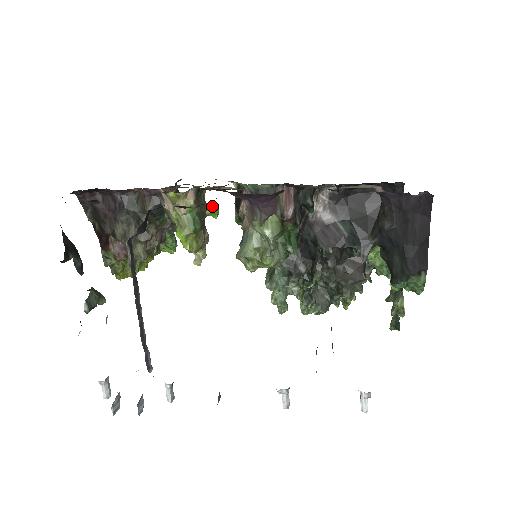
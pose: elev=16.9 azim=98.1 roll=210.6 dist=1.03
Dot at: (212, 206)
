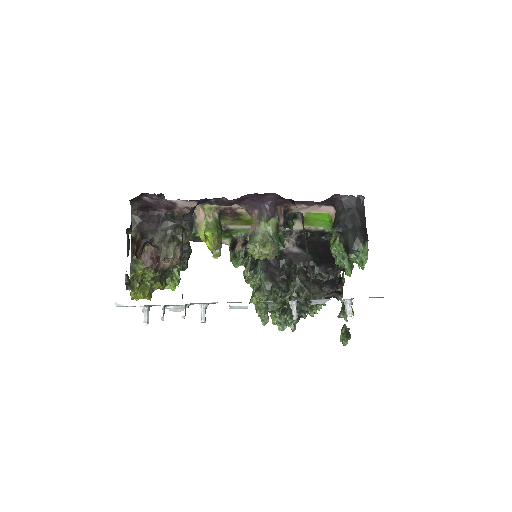
Dot at: occluded
